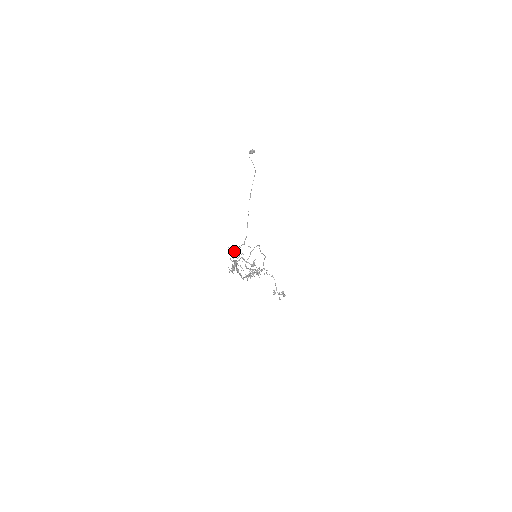
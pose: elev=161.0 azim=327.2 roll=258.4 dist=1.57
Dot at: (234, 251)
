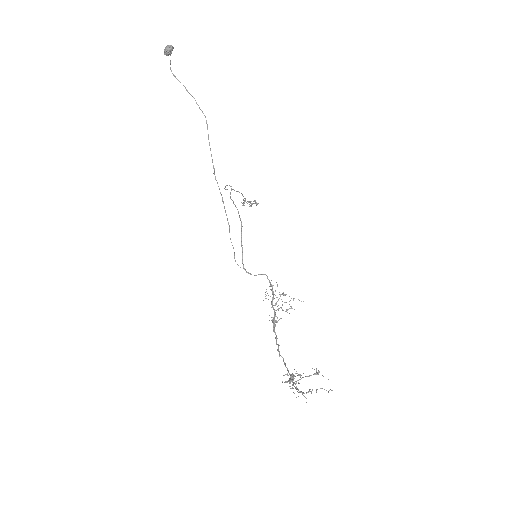
Dot at: occluded
